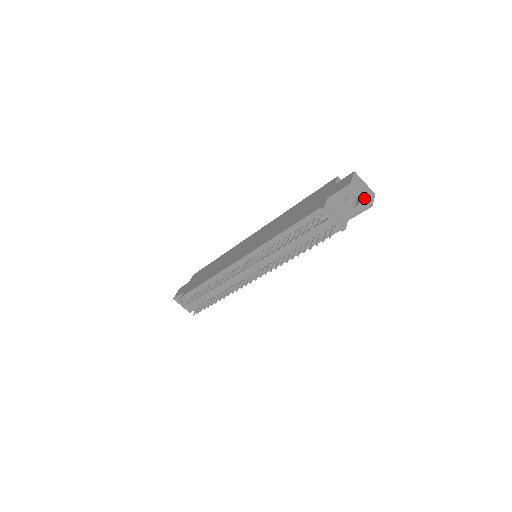
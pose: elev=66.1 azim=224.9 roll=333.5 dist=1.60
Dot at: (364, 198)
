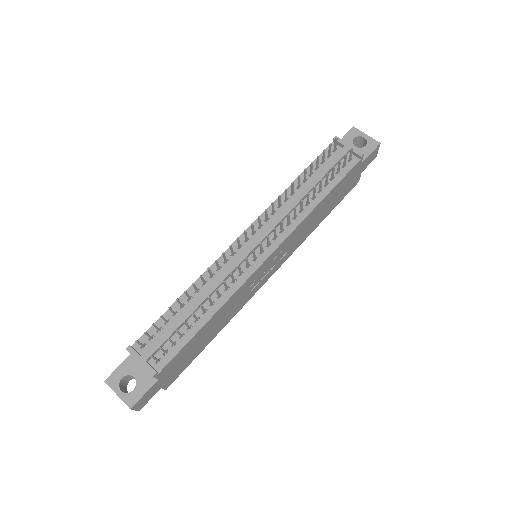
Dot at: (370, 137)
